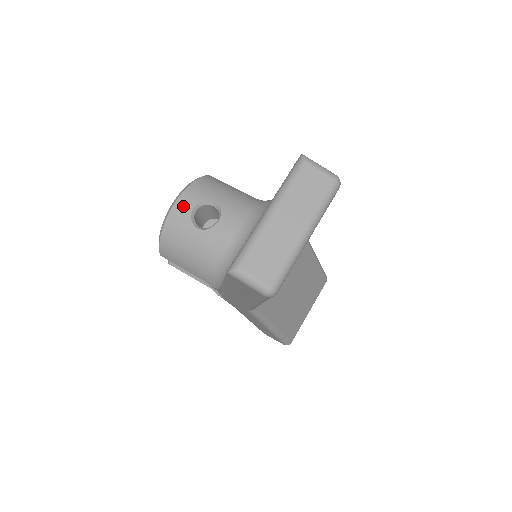
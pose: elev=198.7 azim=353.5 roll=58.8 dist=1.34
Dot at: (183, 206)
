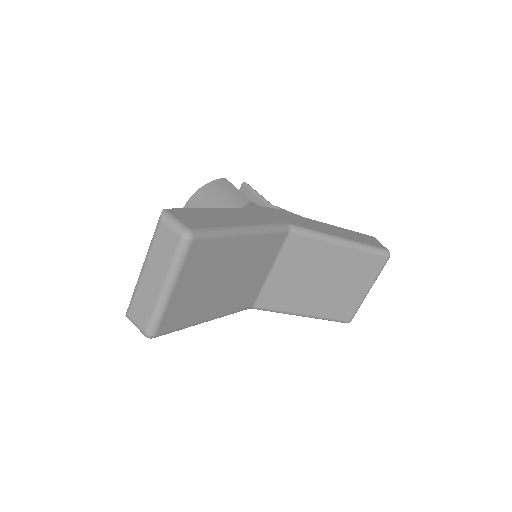
Dot at: occluded
